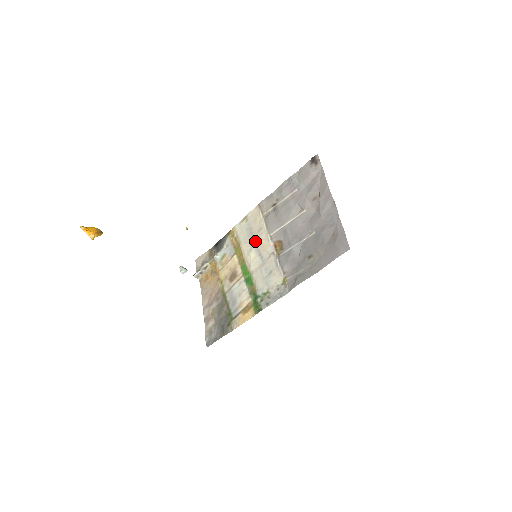
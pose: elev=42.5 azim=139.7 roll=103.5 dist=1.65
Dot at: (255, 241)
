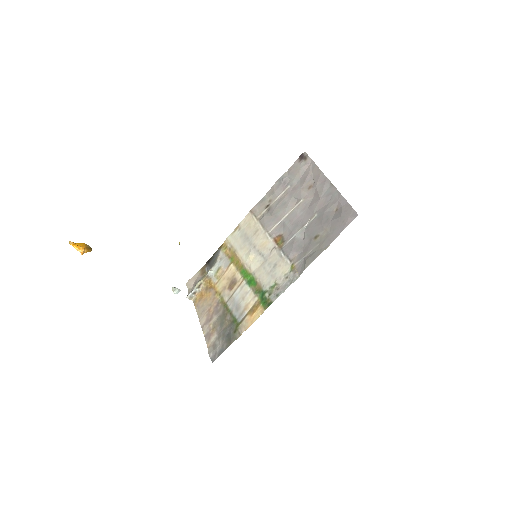
Dot at: (252, 243)
